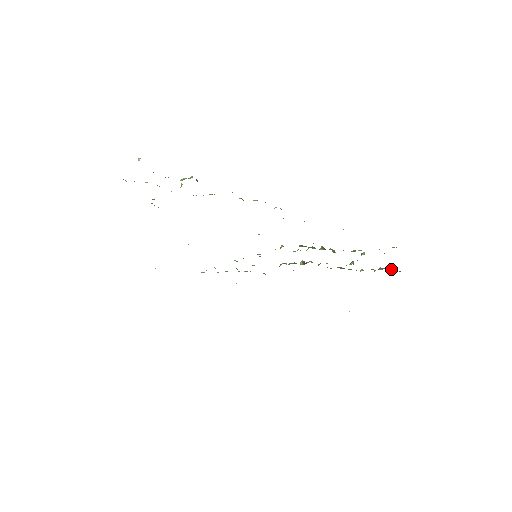
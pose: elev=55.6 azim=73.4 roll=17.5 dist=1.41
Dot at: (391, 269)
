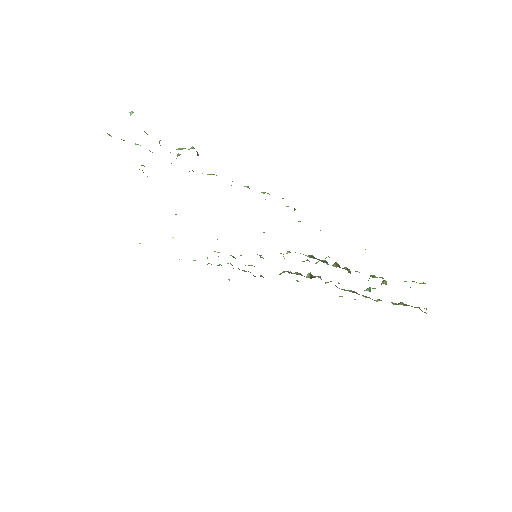
Dot at: (414, 307)
